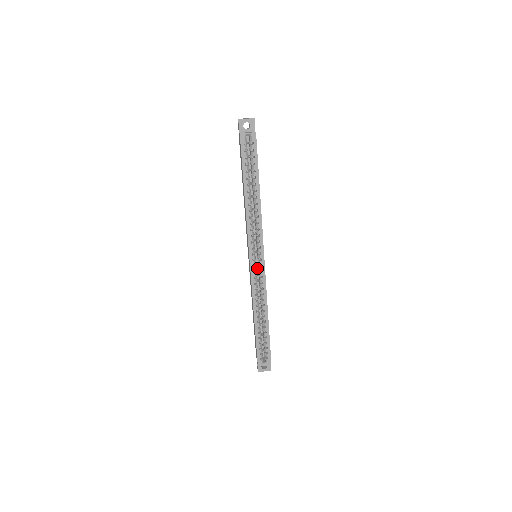
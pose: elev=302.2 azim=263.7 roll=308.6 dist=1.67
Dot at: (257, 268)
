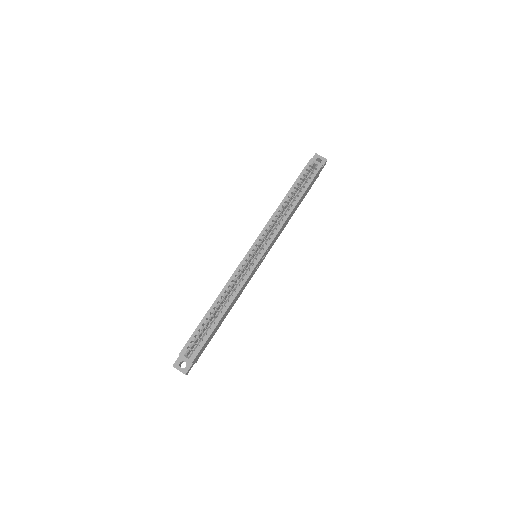
Dot at: (250, 263)
